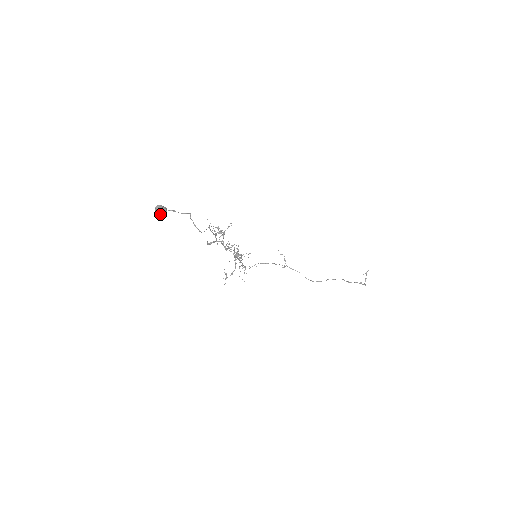
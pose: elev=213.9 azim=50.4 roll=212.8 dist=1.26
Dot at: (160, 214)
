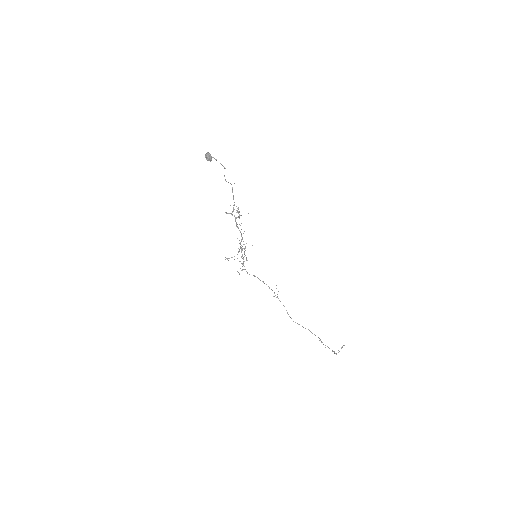
Dot at: (207, 158)
